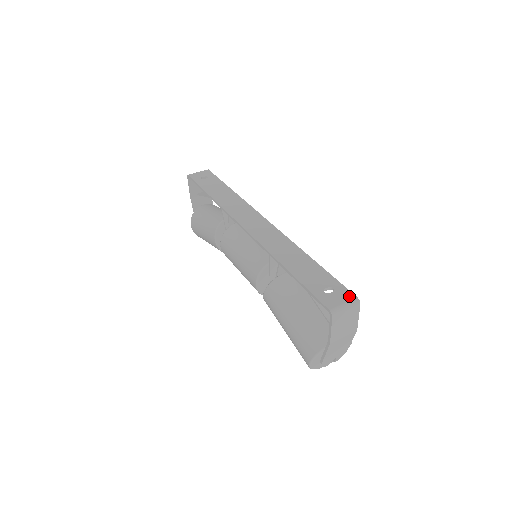
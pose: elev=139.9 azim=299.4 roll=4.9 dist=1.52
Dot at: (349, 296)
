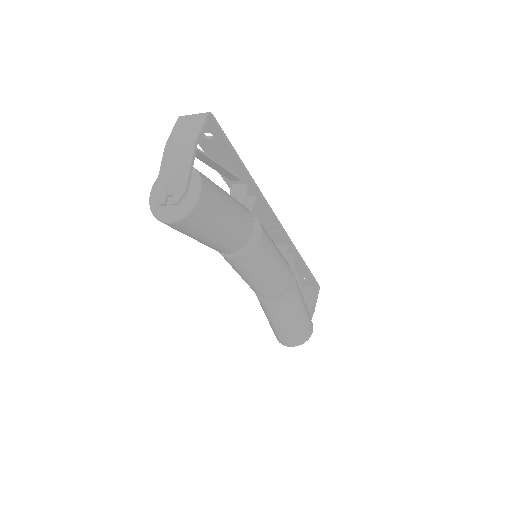
Dot at: (210, 118)
